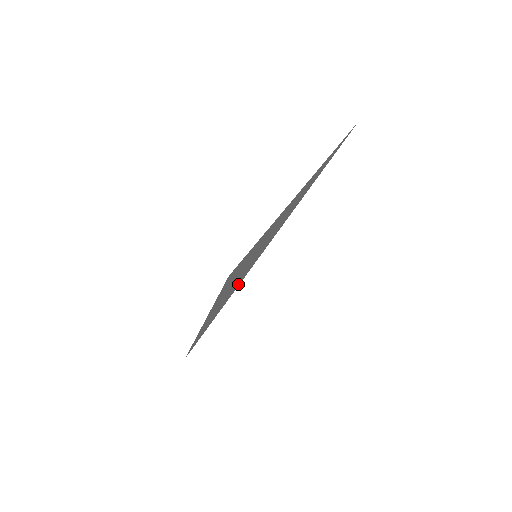
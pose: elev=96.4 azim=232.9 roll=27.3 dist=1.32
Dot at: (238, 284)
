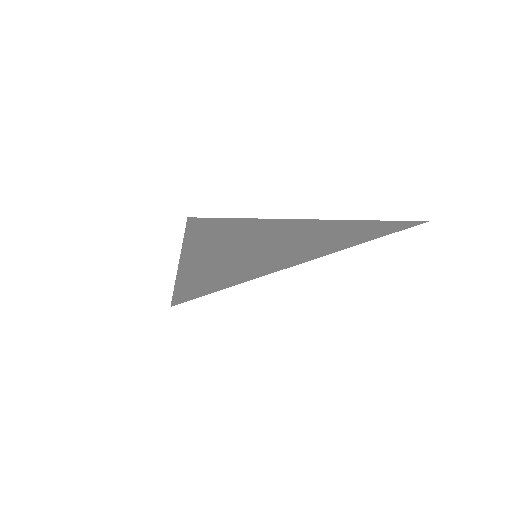
Dot at: (241, 278)
